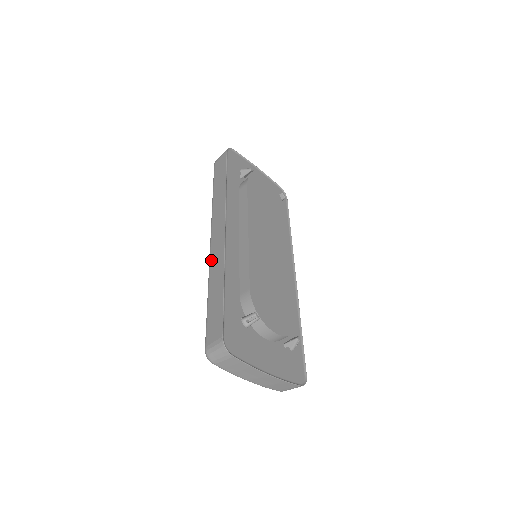
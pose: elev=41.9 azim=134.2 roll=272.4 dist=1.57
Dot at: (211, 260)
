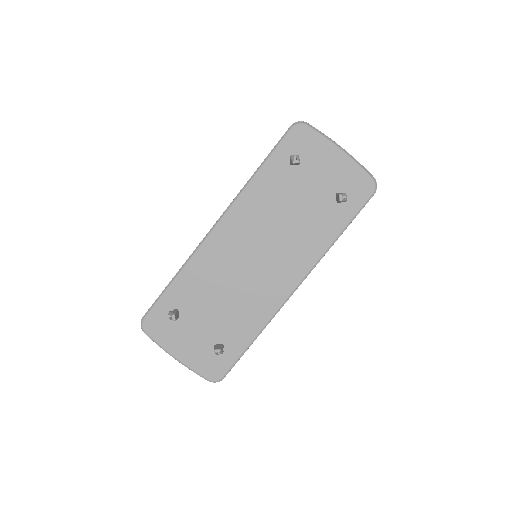
Dot at: occluded
